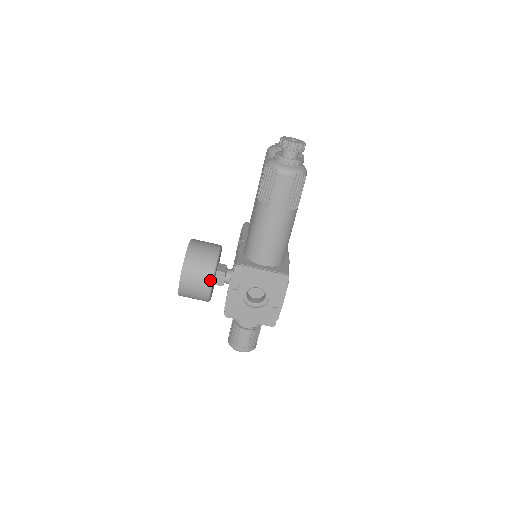
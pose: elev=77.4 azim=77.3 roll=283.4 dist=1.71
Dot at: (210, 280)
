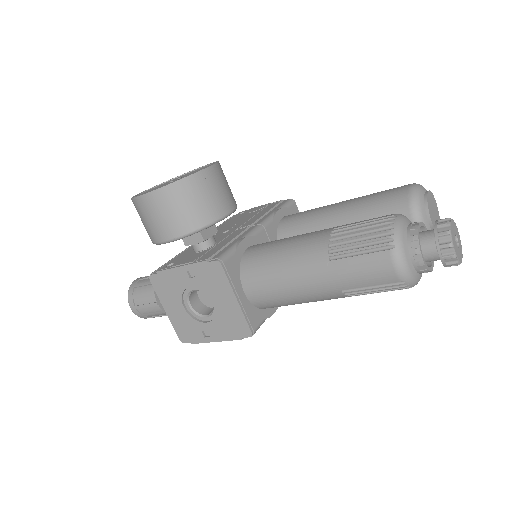
Dot at: (176, 235)
